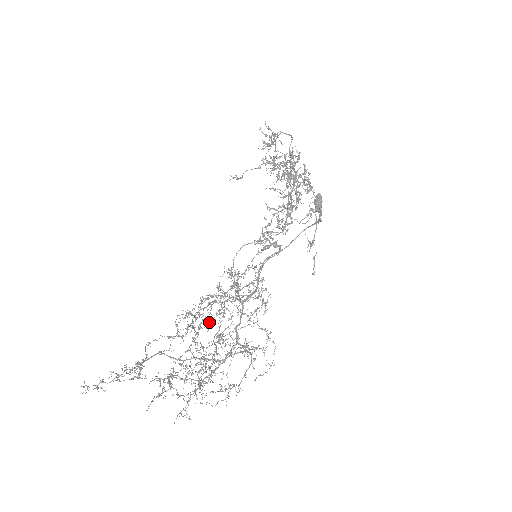
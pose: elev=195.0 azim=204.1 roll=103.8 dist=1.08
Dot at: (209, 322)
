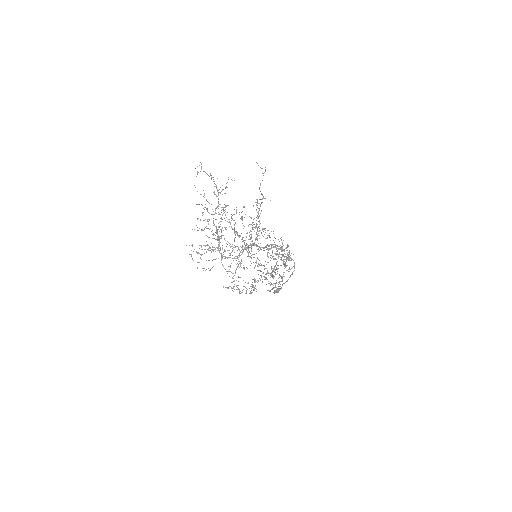
Dot at: (259, 215)
